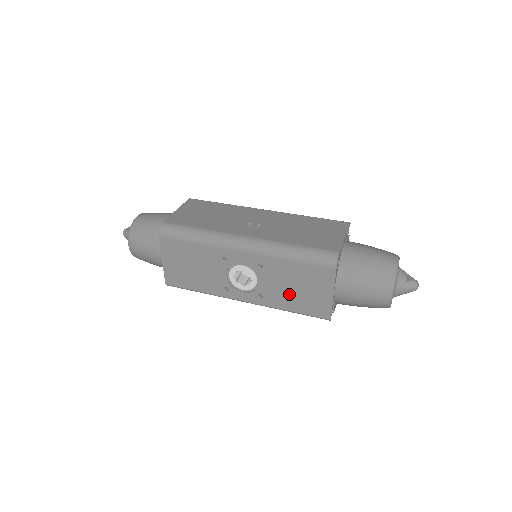
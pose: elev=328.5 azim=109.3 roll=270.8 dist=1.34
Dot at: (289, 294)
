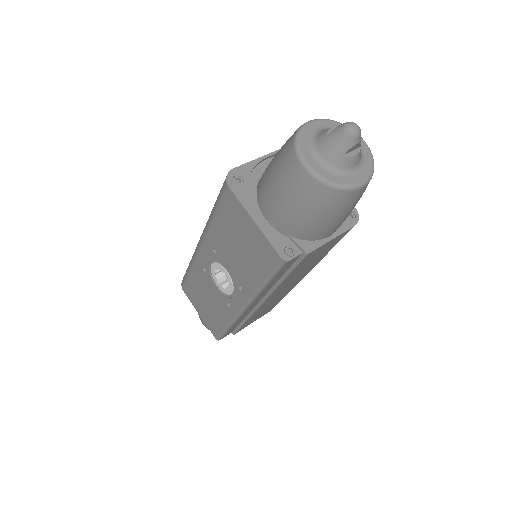
Dot at: (244, 262)
